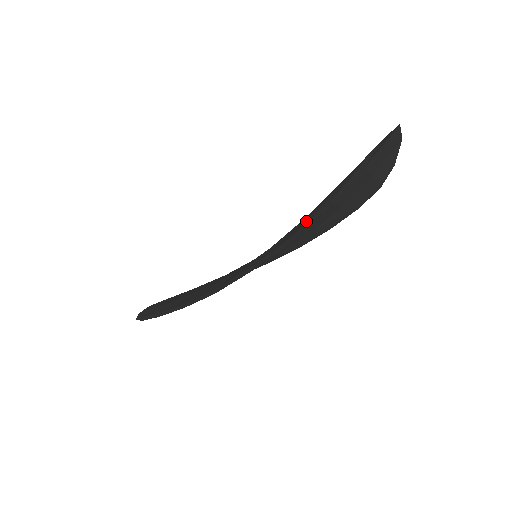
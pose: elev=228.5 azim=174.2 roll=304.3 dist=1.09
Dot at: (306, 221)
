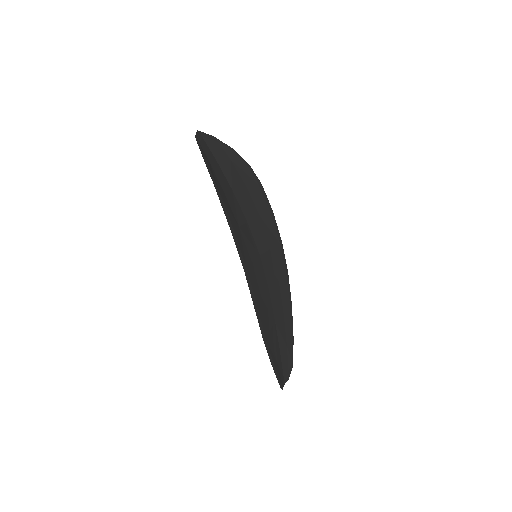
Dot at: occluded
